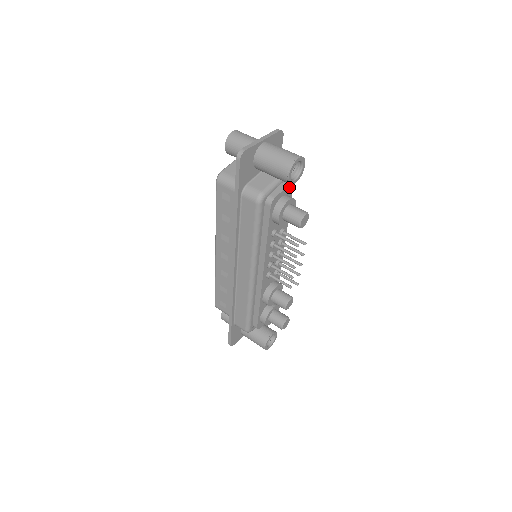
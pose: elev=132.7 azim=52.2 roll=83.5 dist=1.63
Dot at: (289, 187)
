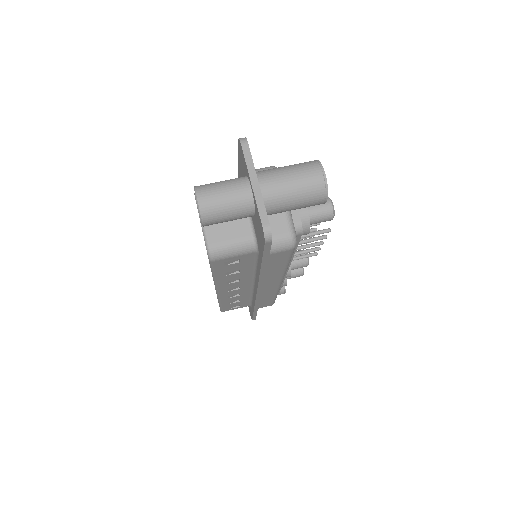
Dot at: occluded
